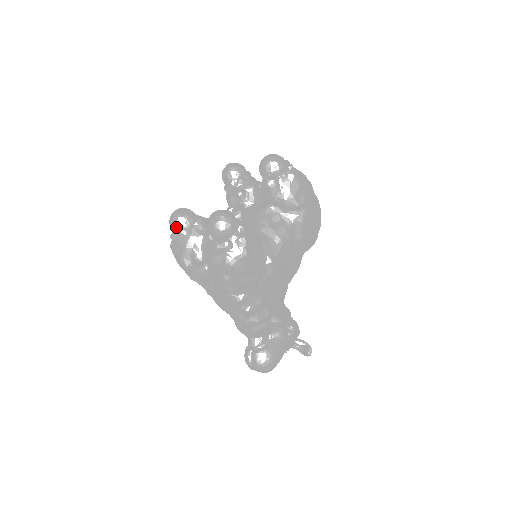
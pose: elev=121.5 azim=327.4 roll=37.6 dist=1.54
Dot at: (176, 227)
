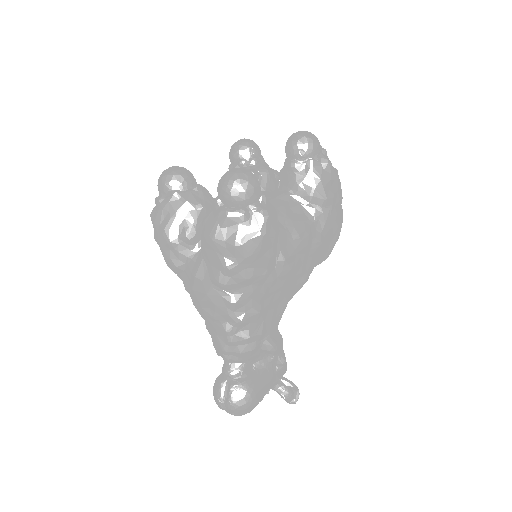
Dot at: (168, 186)
